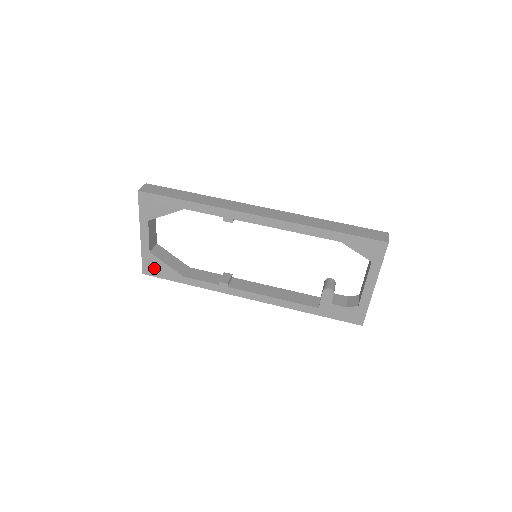
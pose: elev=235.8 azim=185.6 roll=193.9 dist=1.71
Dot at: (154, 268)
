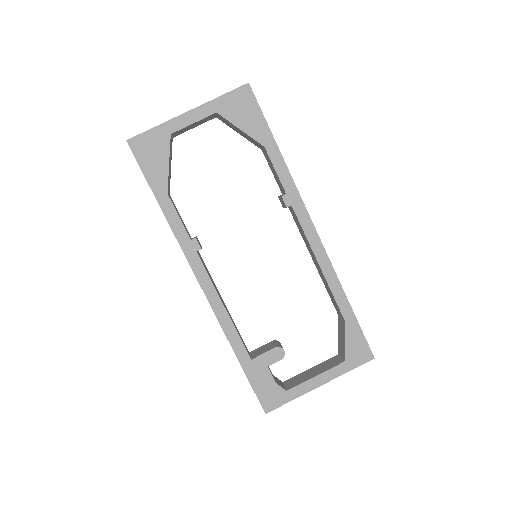
Dot at: (149, 151)
